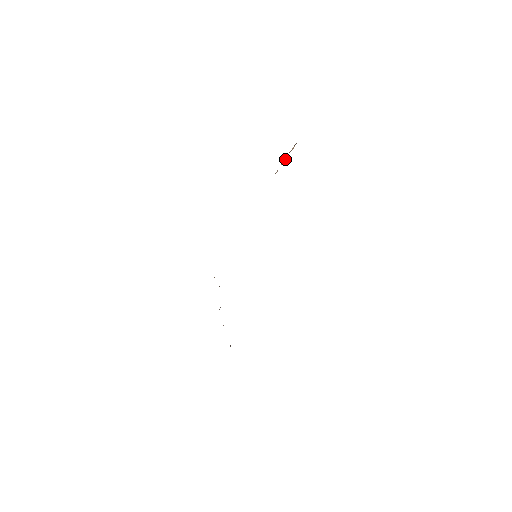
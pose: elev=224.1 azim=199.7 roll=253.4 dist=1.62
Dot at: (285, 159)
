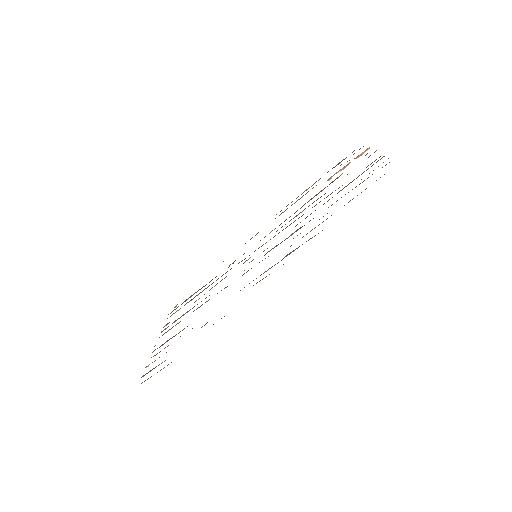
Dot at: (347, 165)
